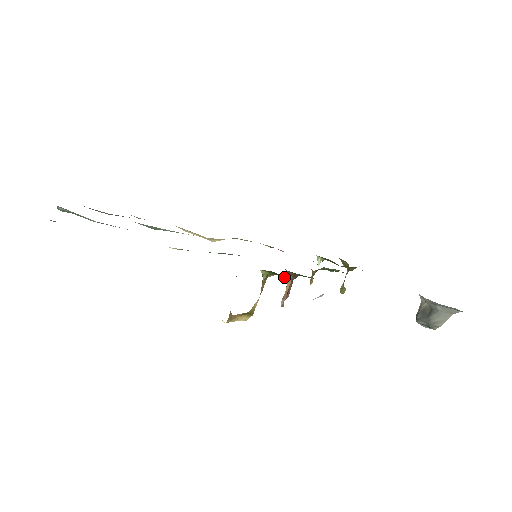
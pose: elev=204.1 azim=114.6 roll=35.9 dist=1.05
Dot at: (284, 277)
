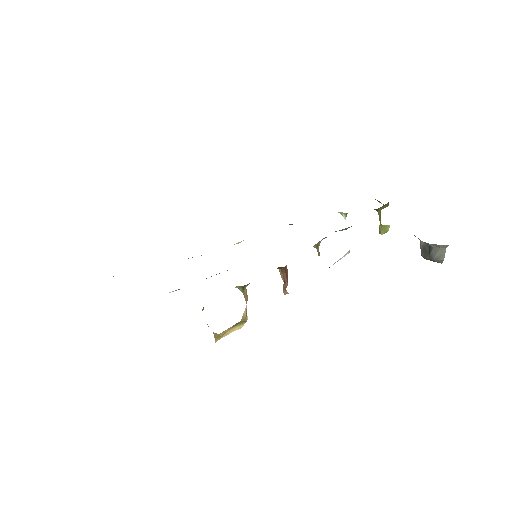
Dot at: occluded
